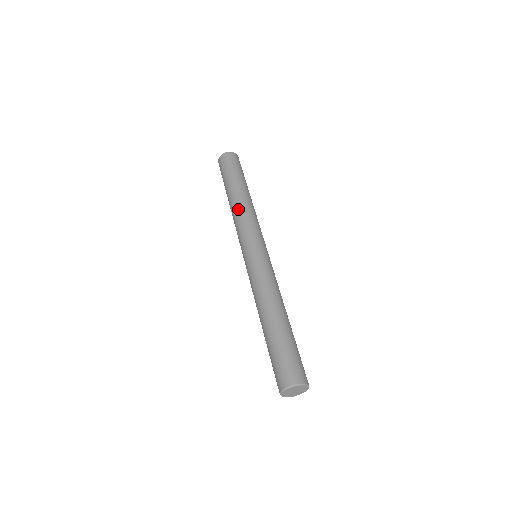
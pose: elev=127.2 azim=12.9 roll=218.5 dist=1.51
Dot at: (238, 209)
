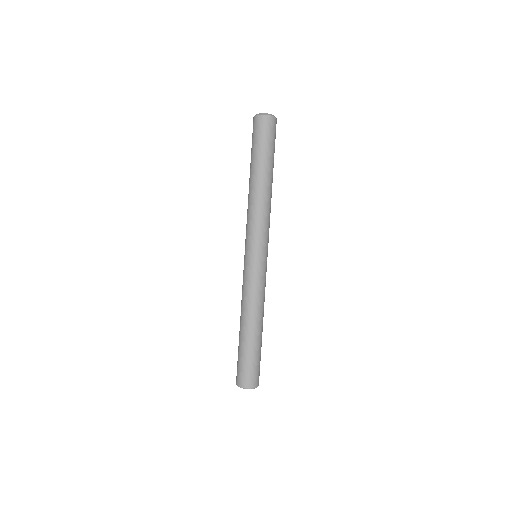
Dot at: (262, 203)
